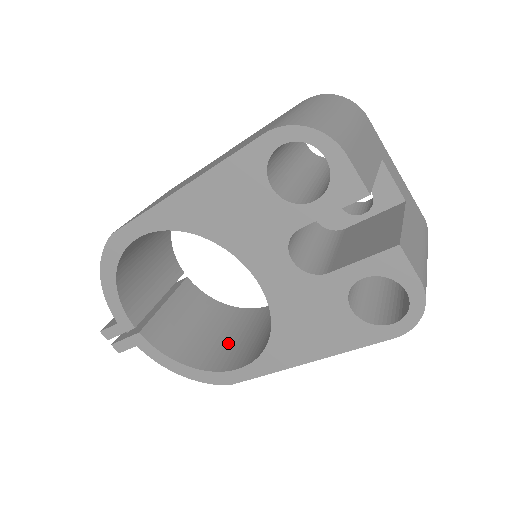
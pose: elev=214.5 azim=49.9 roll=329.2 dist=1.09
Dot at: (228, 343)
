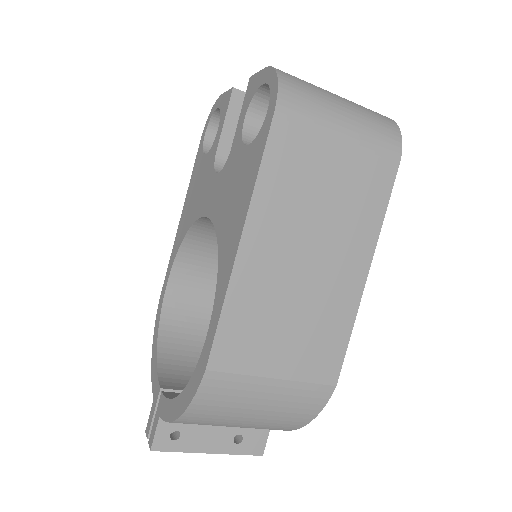
Dot at: occluded
